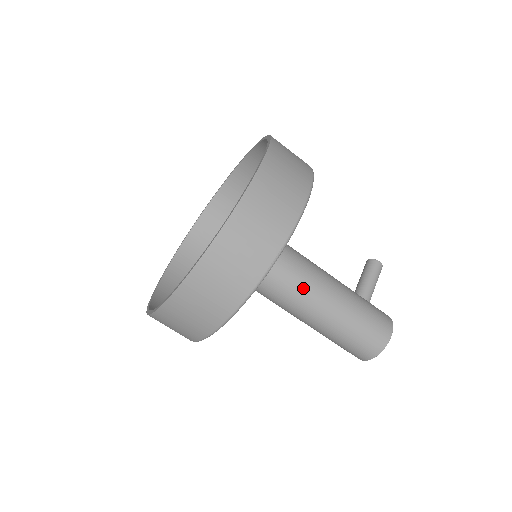
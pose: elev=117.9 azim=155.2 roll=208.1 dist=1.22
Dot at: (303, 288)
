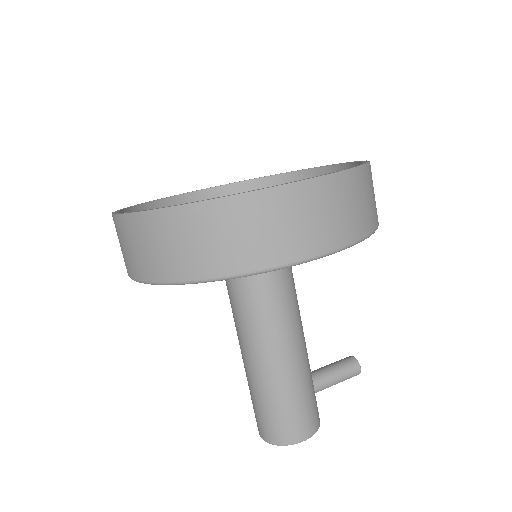
Dot at: (267, 323)
